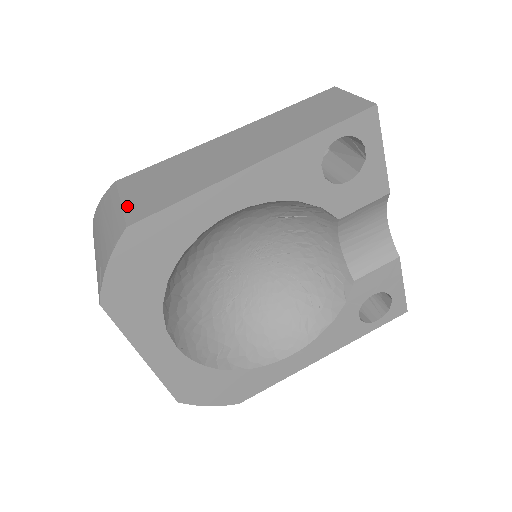
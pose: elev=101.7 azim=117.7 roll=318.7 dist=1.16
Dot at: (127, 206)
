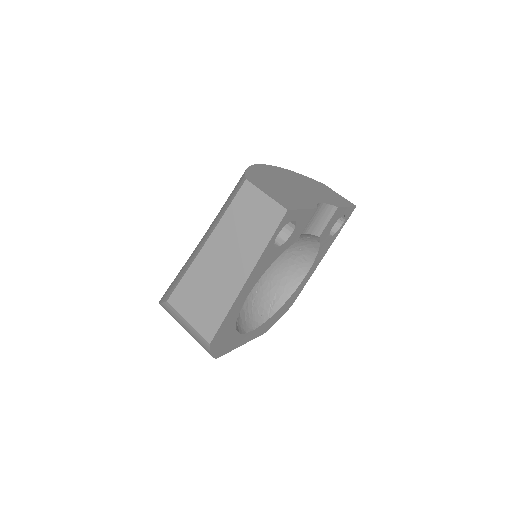
Dot at: (195, 326)
